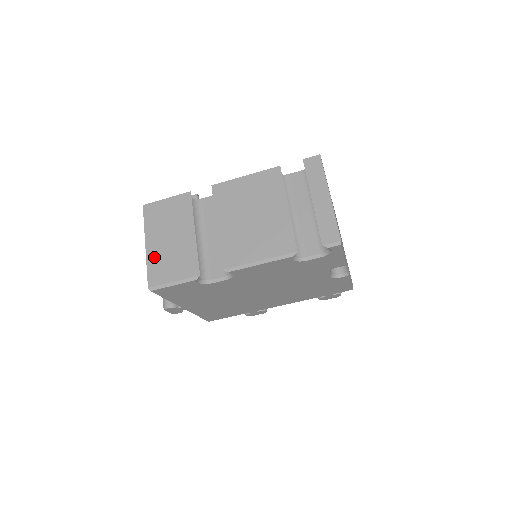
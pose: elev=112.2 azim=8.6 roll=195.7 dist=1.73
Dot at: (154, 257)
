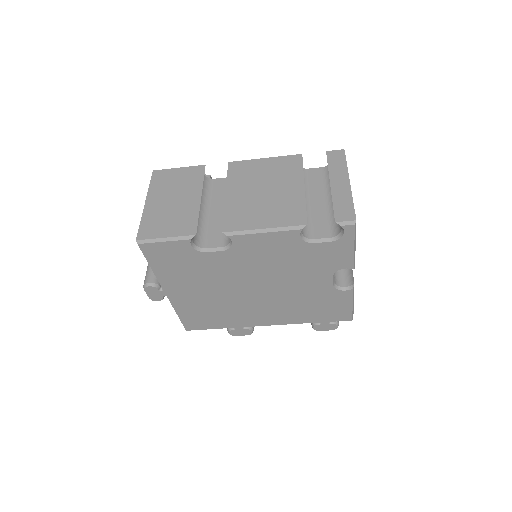
Dot at: (151, 214)
